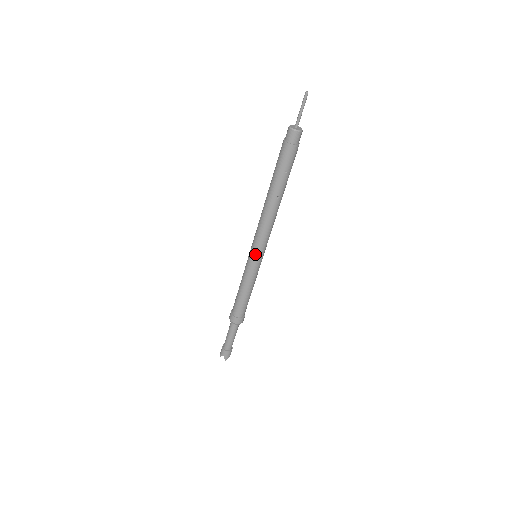
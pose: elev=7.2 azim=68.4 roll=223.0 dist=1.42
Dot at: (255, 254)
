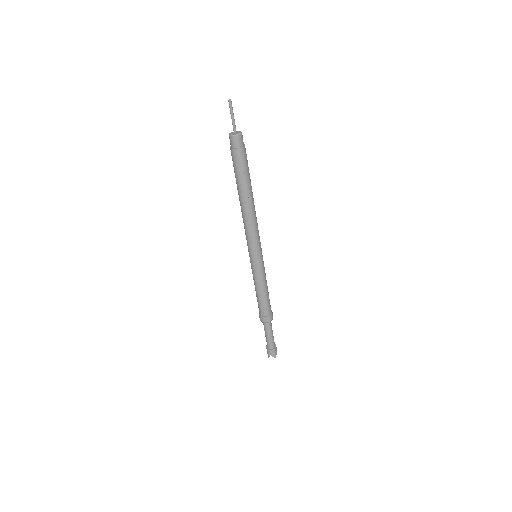
Dot at: (254, 255)
